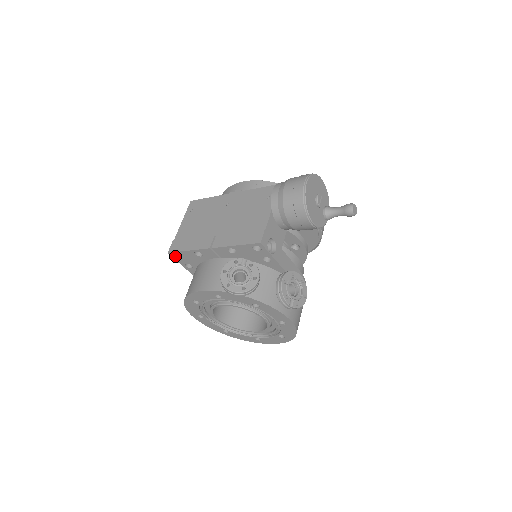
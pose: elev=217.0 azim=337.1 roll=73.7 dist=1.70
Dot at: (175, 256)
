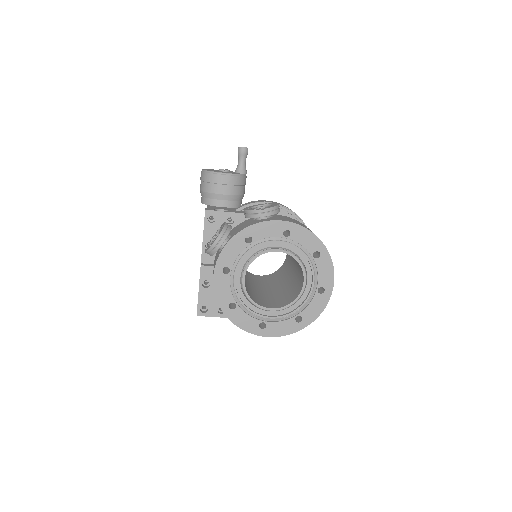
Dot at: (204, 313)
